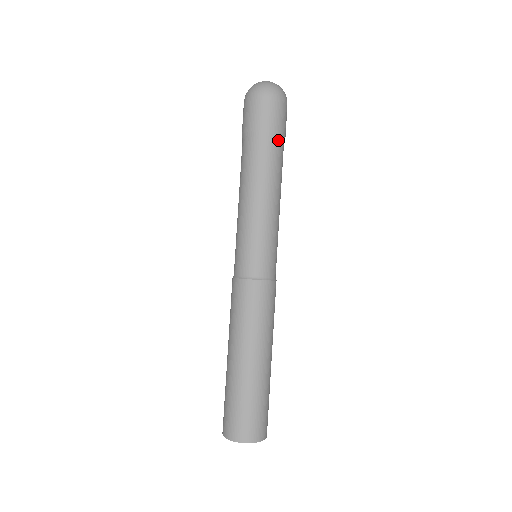
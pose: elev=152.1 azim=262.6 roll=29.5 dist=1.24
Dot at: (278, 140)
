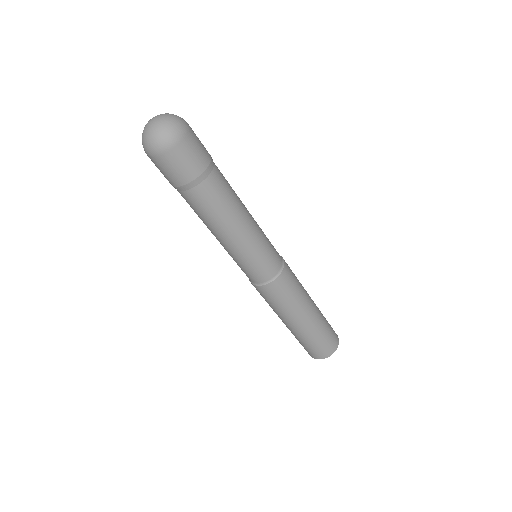
Dot at: (214, 165)
